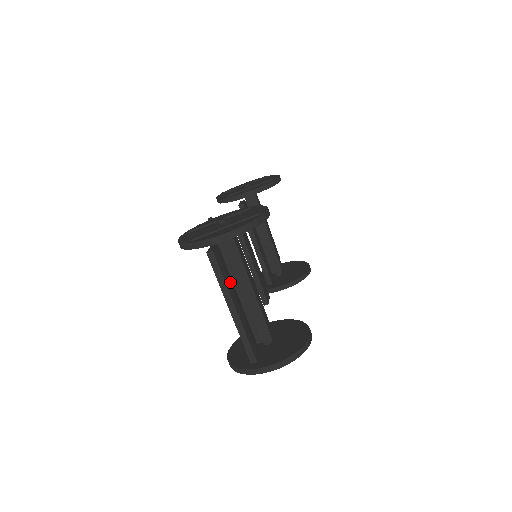
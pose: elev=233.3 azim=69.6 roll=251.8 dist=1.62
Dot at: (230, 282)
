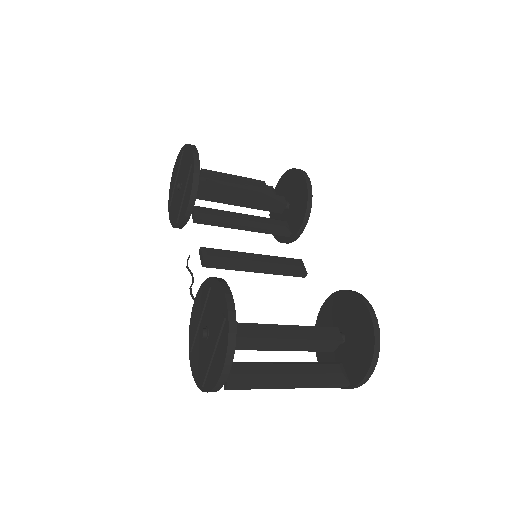
Dot at: (266, 372)
